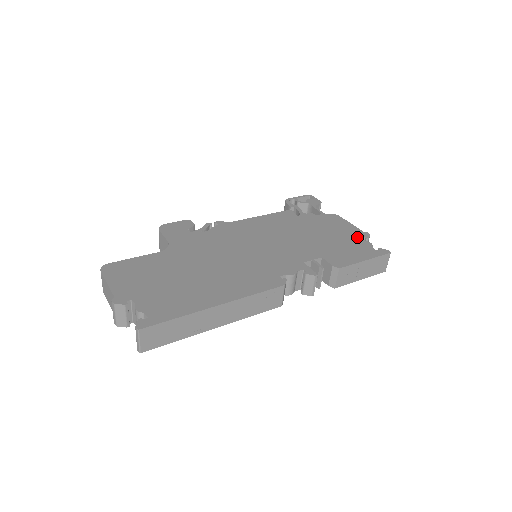
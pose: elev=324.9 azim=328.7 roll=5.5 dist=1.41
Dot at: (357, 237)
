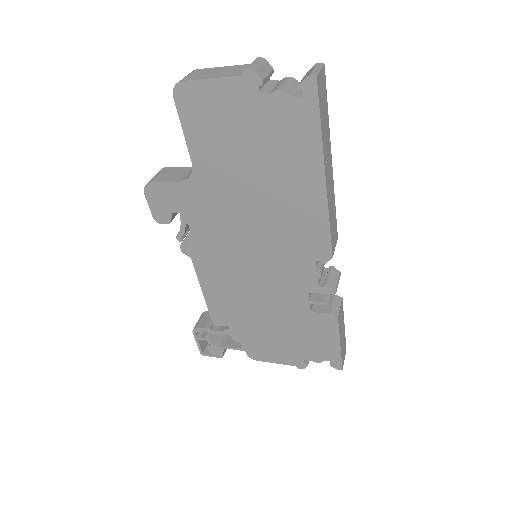
Dot at: occluded
